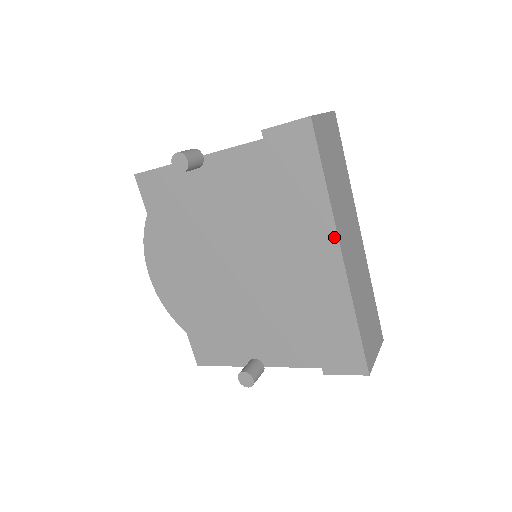
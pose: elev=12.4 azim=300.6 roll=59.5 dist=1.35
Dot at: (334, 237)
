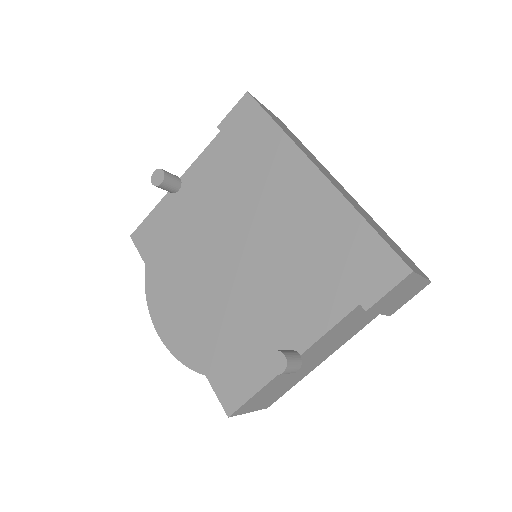
Dot at: (303, 158)
